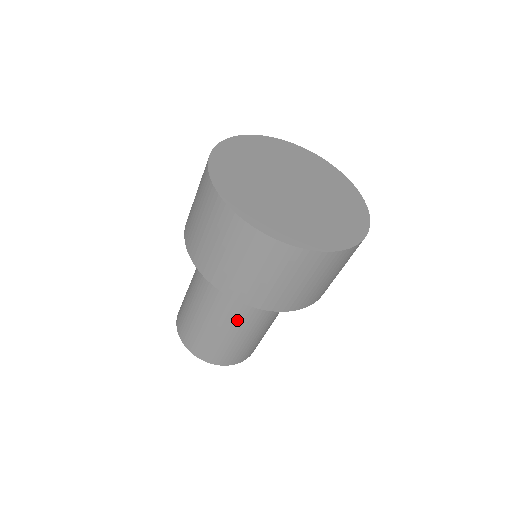
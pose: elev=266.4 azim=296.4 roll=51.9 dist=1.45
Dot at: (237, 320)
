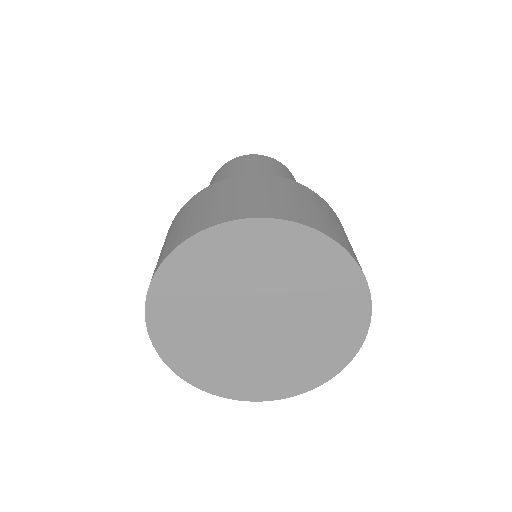
Dot at: occluded
